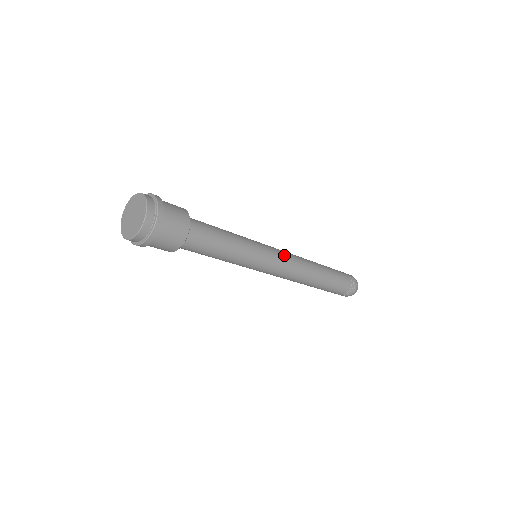
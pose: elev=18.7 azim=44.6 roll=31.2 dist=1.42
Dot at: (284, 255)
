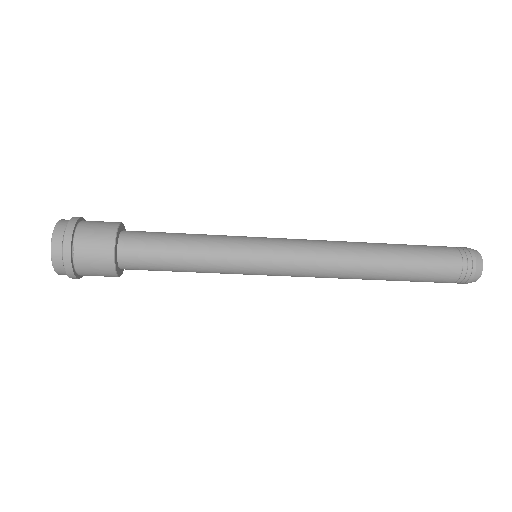
Dot at: (296, 242)
